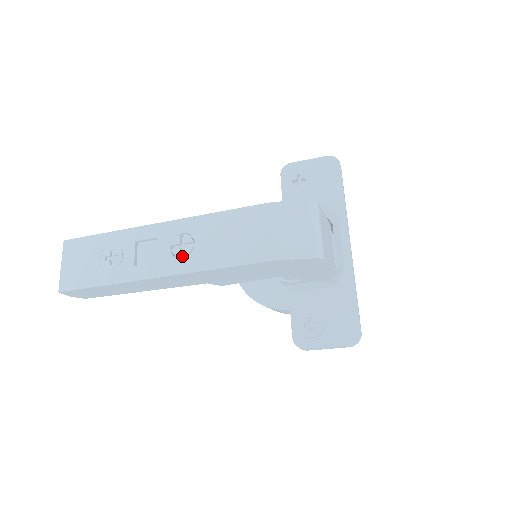
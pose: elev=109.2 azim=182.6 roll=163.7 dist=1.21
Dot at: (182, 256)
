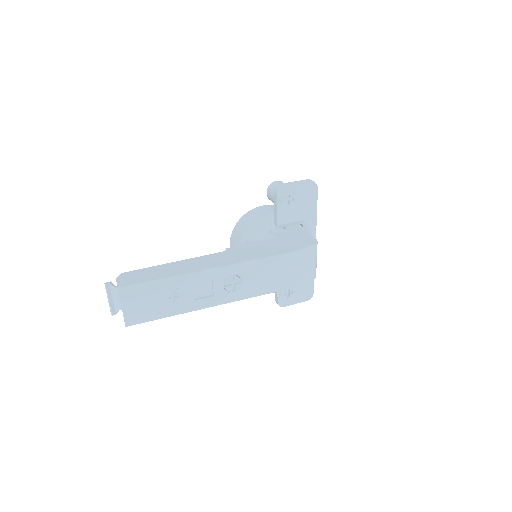
Dot at: (231, 289)
